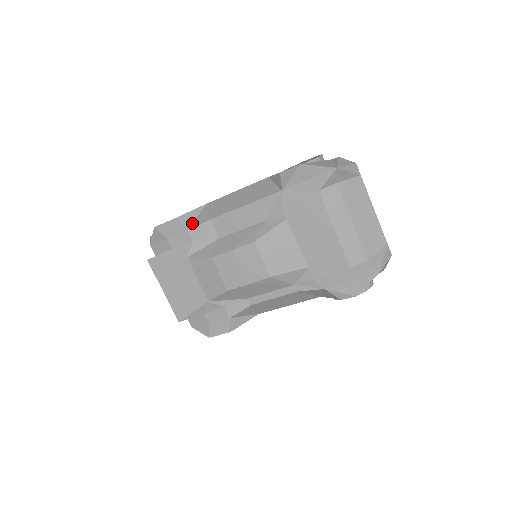
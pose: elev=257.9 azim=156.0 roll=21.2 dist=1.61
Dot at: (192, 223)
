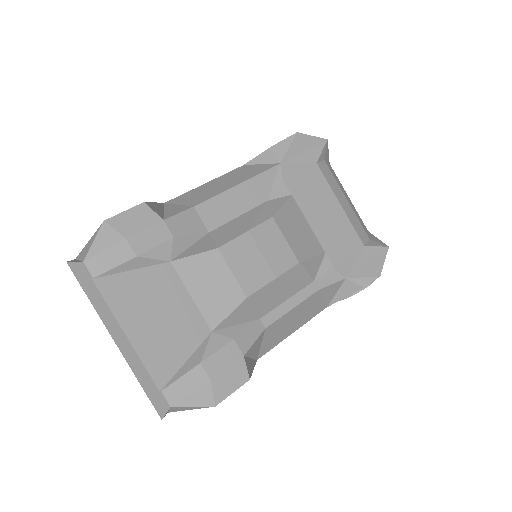
Dot at: (164, 215)
